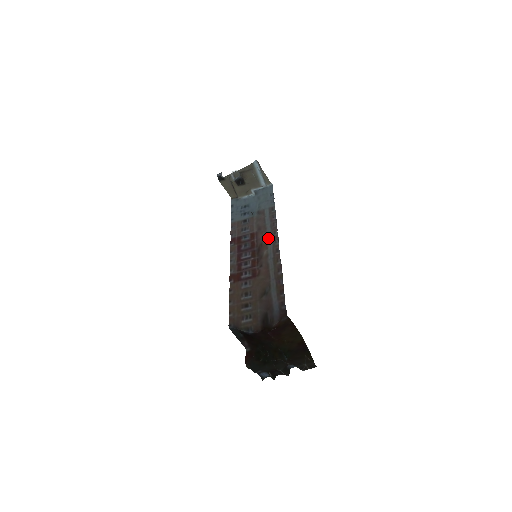
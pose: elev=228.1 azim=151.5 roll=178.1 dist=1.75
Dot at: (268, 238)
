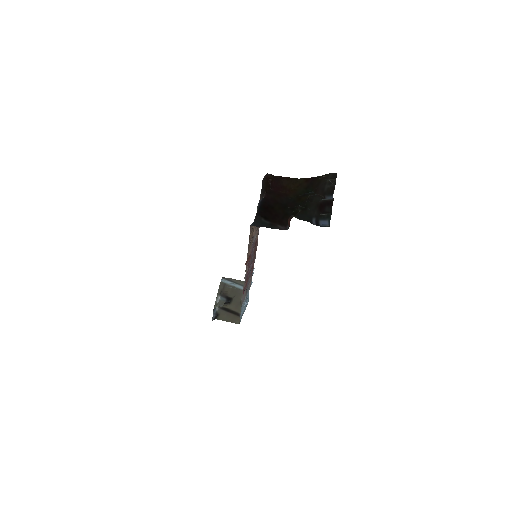
Dot at: occluded
